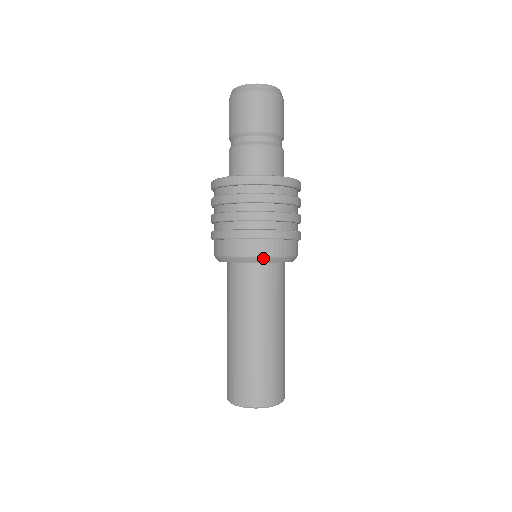
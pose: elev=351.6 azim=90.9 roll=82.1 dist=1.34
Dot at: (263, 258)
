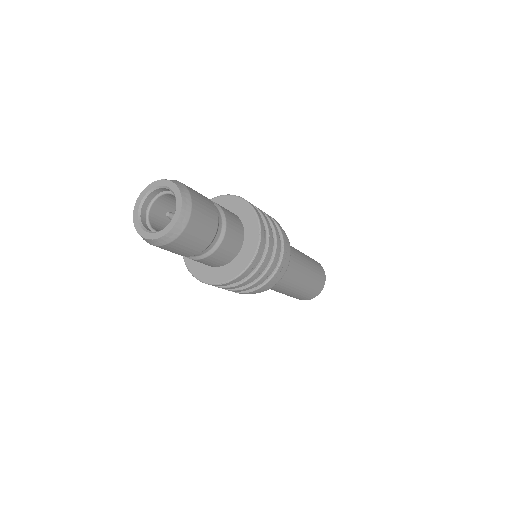
Dot at: occluded
